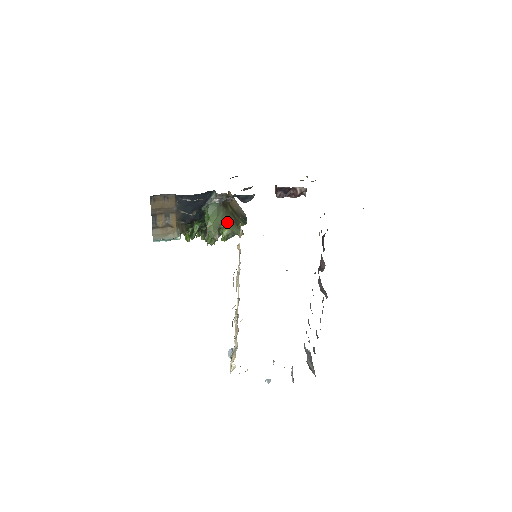
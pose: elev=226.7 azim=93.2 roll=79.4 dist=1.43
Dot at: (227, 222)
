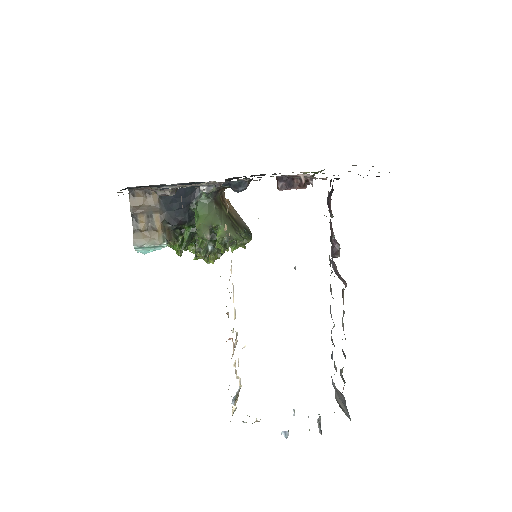
Dot at: (221, 223)
